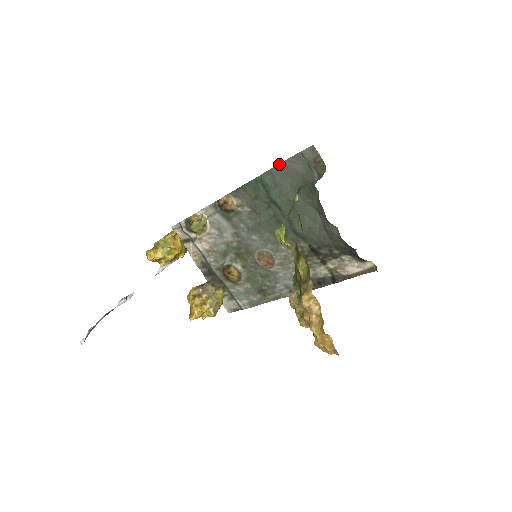
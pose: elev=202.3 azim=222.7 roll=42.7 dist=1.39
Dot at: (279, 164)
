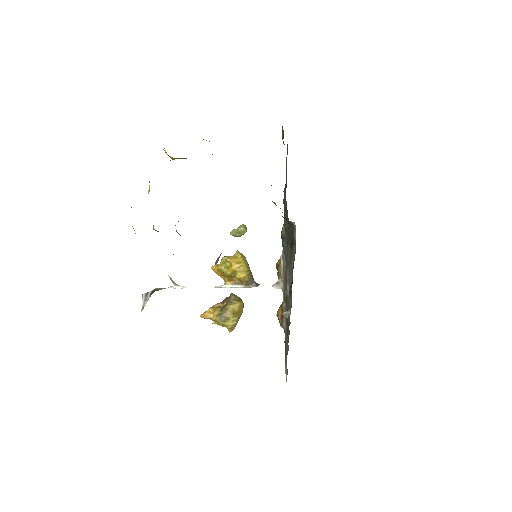
Dot at: occluded
